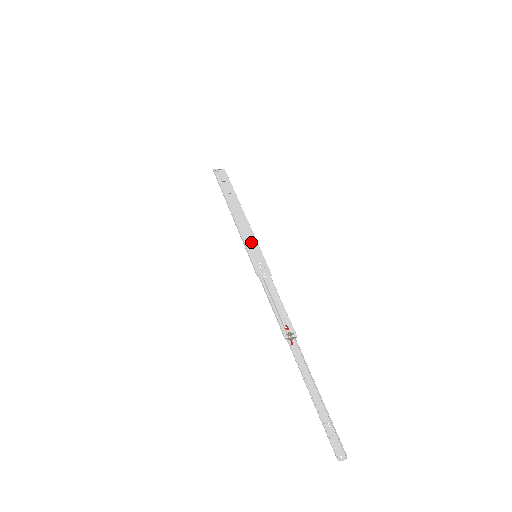
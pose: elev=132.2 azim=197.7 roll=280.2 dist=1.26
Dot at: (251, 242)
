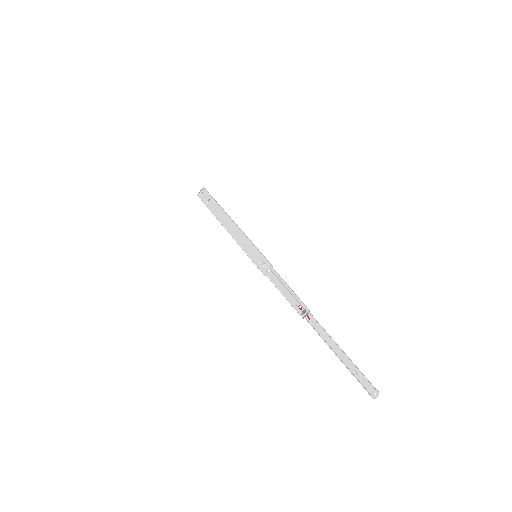
Dot at: (247, 246)
